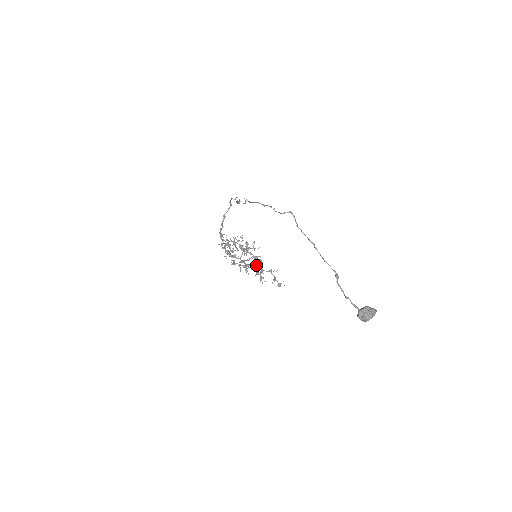
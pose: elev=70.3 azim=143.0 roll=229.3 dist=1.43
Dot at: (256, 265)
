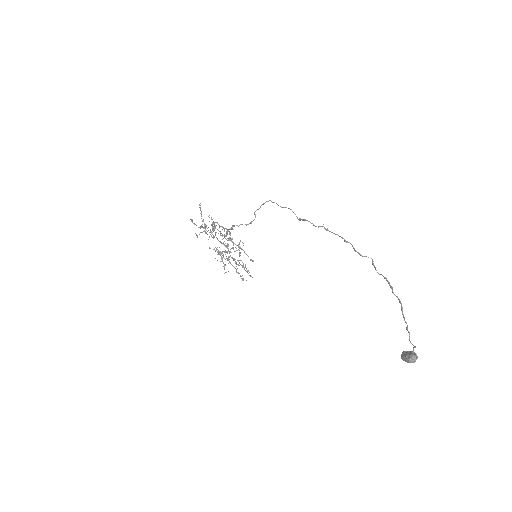
Dot at: occluded
